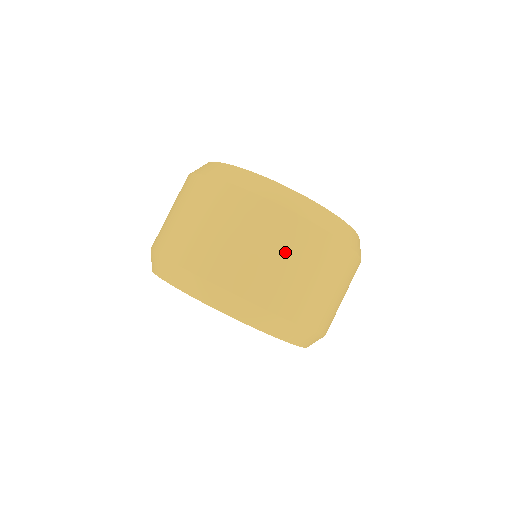
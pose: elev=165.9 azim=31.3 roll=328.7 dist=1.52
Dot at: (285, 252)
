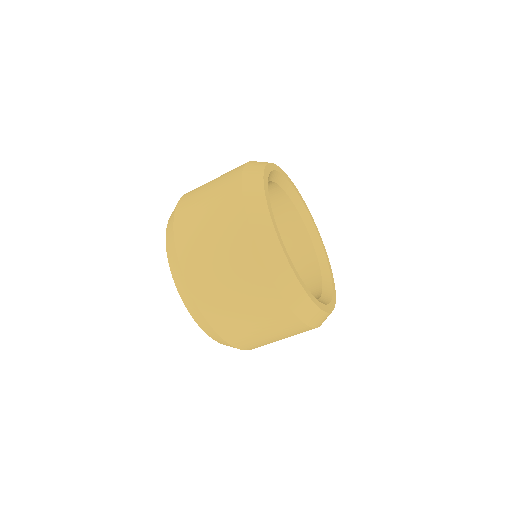
Dot at: (222, 248)
